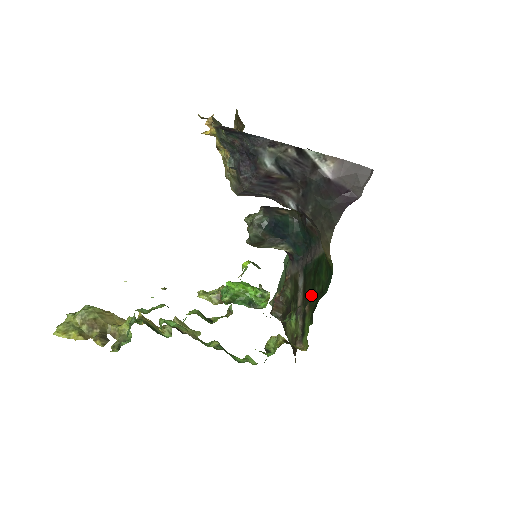
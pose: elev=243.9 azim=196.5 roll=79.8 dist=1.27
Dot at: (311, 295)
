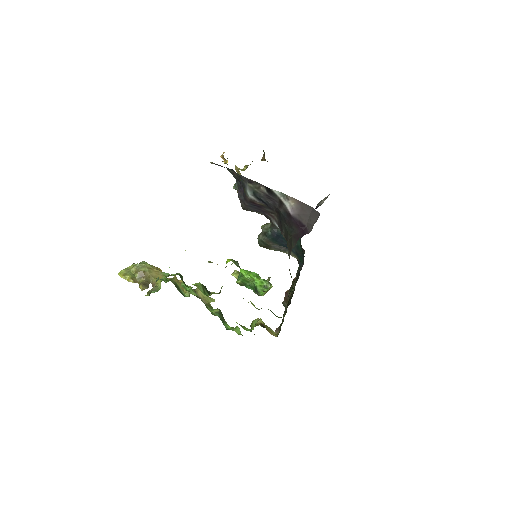
Dot at: occluded
